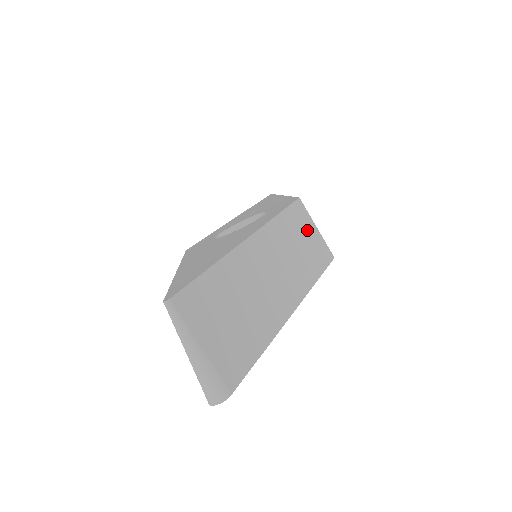
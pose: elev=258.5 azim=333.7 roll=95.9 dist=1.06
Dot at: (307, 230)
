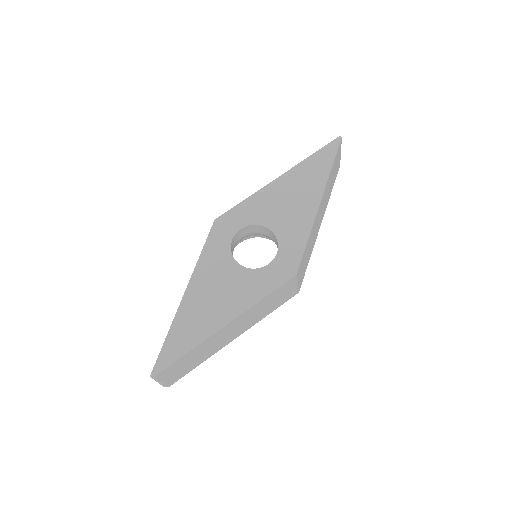
Dot at: (285, 292)
